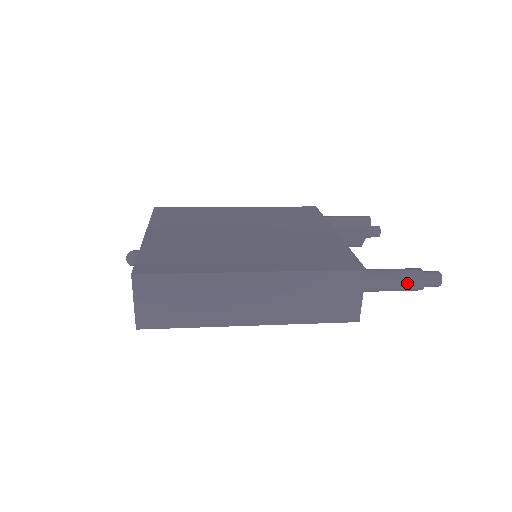
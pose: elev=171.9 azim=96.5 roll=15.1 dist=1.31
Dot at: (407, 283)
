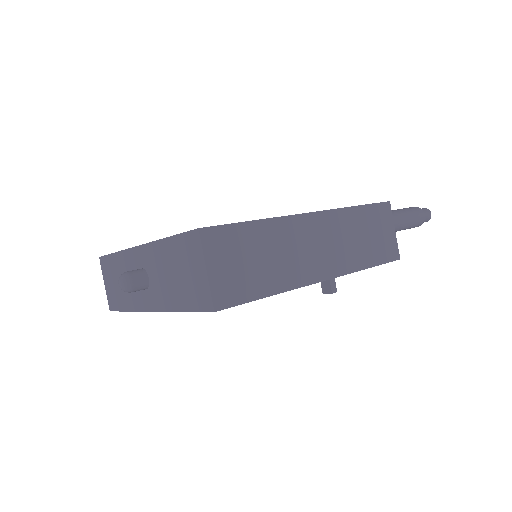
Dot at: (414, 215)
